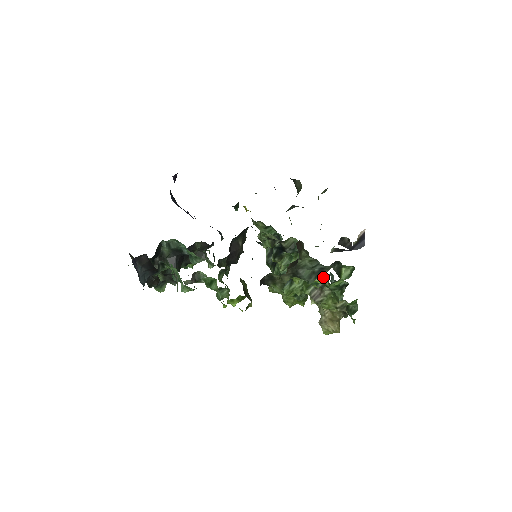
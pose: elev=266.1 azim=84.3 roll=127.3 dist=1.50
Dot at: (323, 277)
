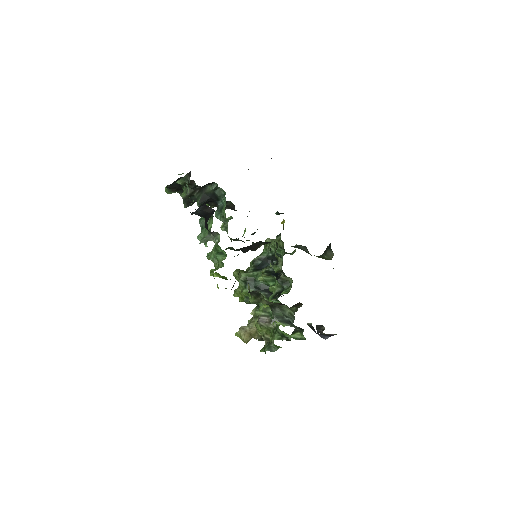
Dot at: (284, 325)
